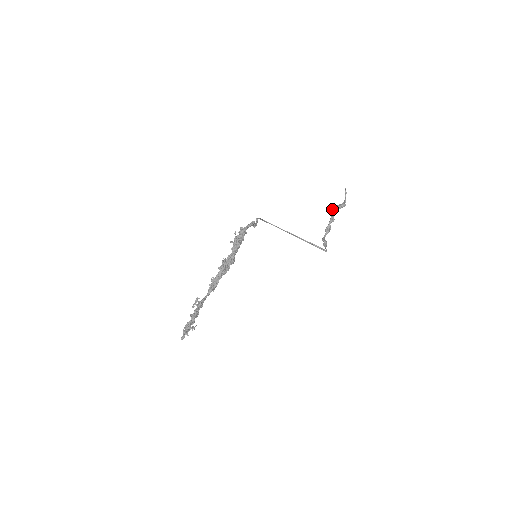
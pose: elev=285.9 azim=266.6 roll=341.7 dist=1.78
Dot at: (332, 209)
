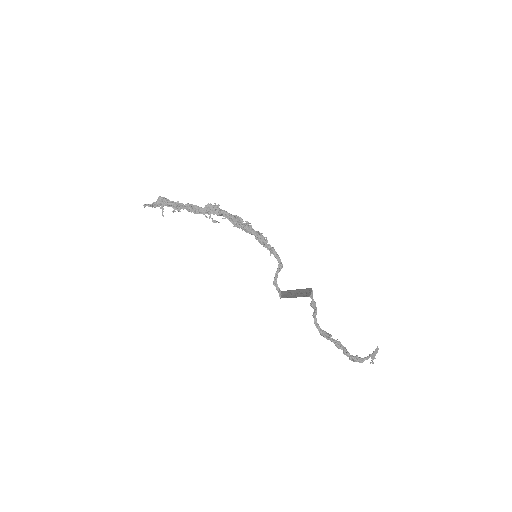
Dot at: (346, 350)
